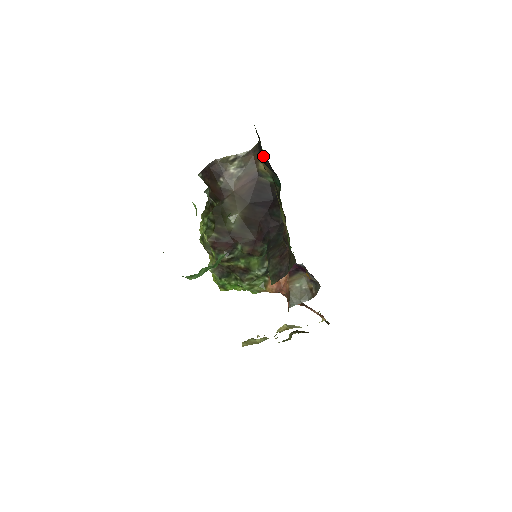
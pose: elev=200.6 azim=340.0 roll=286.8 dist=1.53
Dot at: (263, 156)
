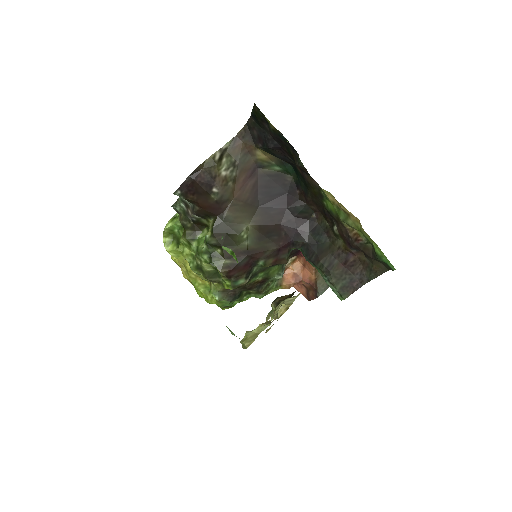
Dot at: (273, 145)
